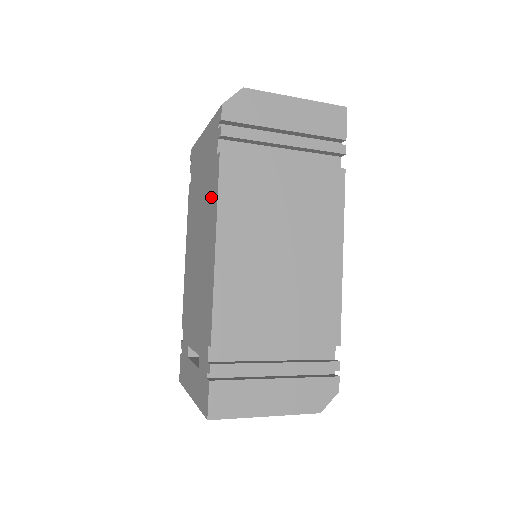
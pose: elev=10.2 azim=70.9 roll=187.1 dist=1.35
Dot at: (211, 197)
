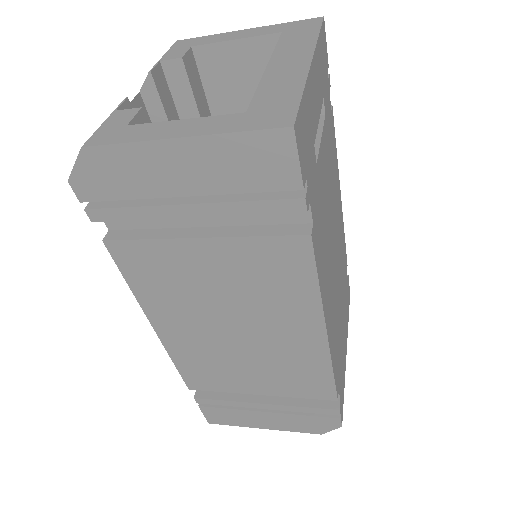
Dot at: occluded
